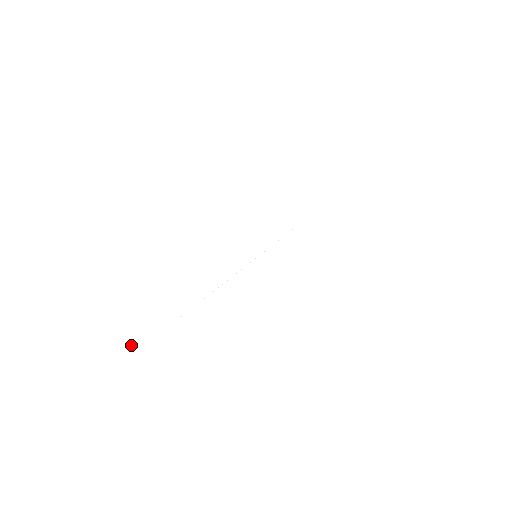
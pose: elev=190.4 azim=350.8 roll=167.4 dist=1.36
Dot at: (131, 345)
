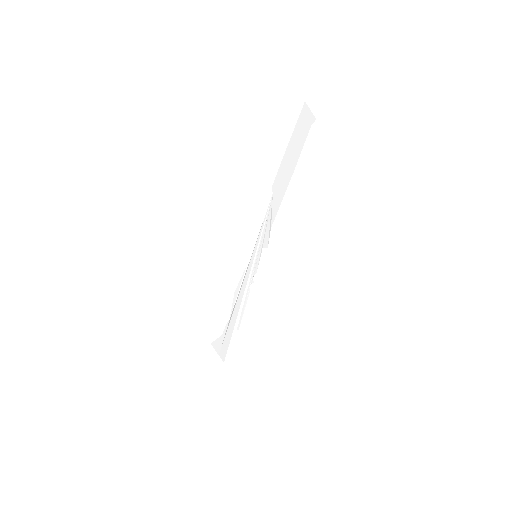
Dot at: (224, 360)
